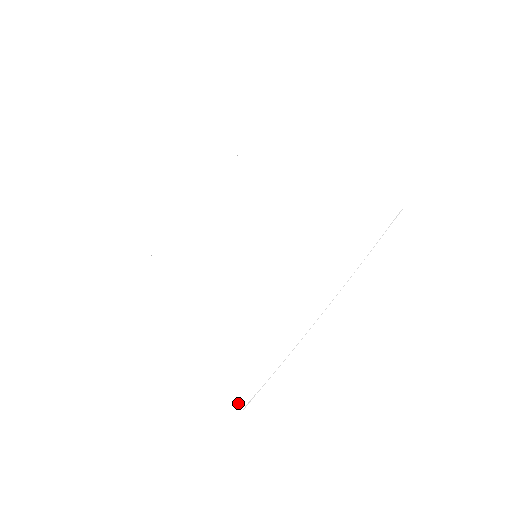
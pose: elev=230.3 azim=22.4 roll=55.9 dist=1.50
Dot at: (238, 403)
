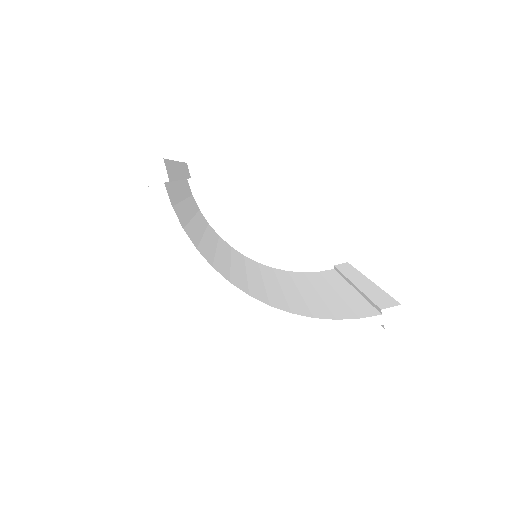
Dot at: occluded
